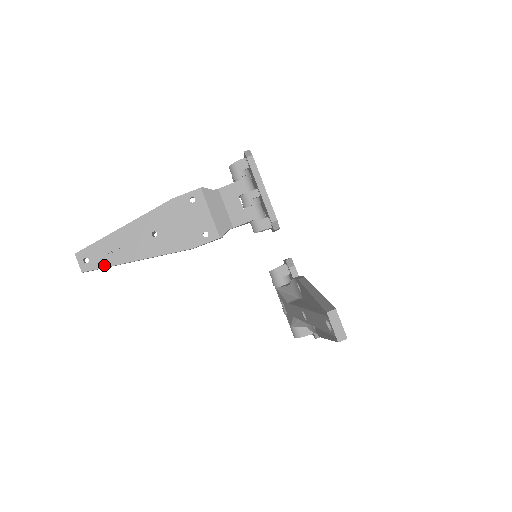
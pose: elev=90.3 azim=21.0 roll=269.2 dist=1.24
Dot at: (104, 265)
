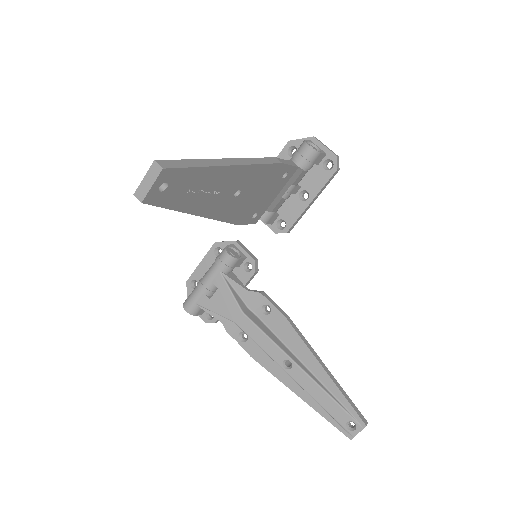
Dot at: (171, 205)
